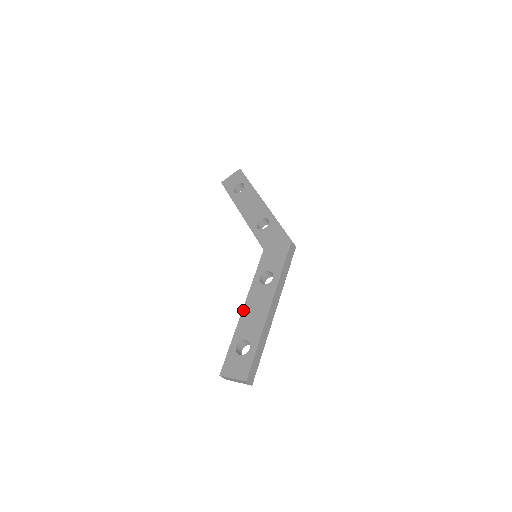
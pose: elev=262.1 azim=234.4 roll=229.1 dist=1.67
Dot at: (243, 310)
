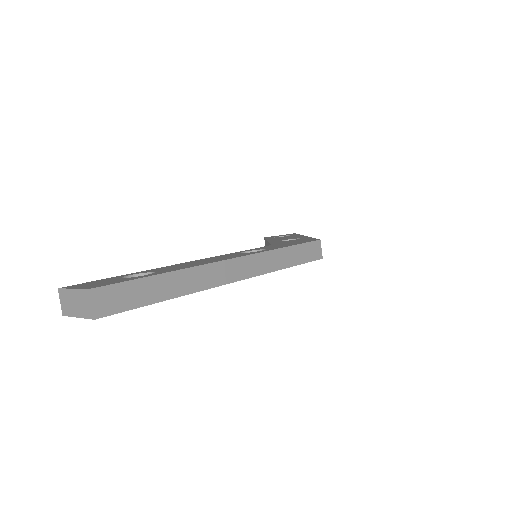
Dot at: (185, 262)
